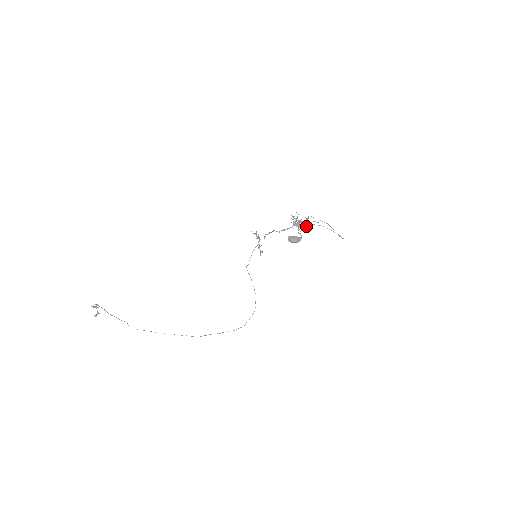
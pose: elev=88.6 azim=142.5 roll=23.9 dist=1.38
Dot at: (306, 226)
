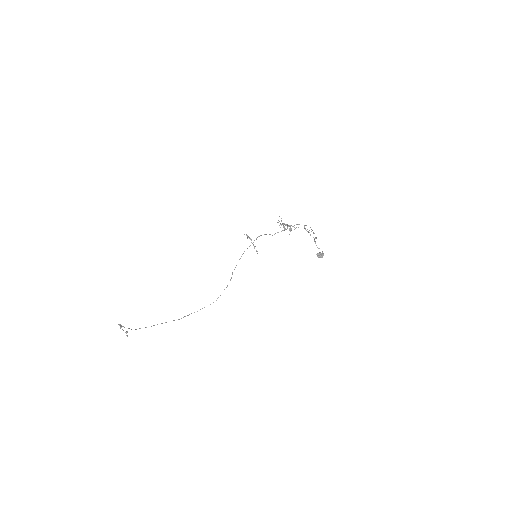
Dot at: (291, 228)
